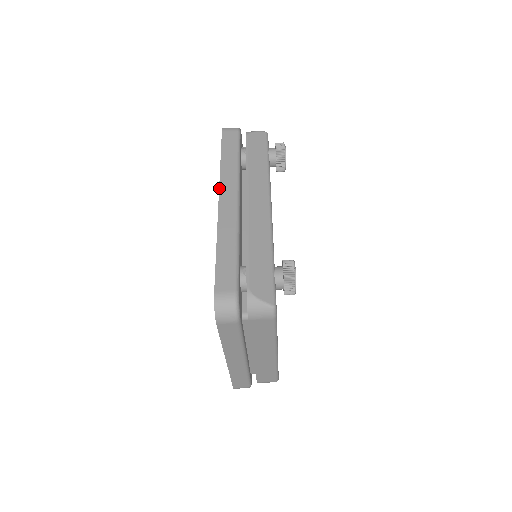
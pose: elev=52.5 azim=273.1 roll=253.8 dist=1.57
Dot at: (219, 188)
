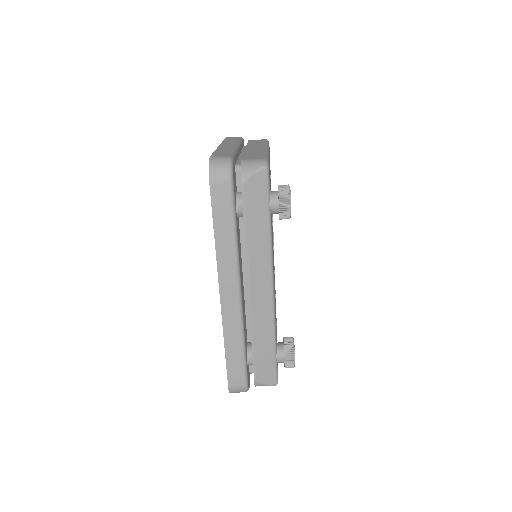
Dot at: (218, 278)
